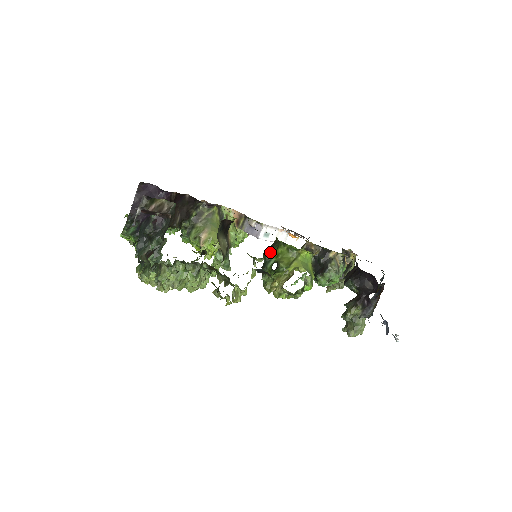
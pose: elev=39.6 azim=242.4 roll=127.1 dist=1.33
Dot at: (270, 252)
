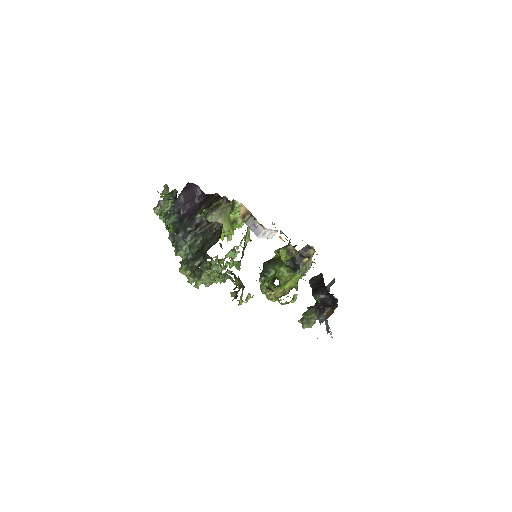
Dot at: (273, 267)
